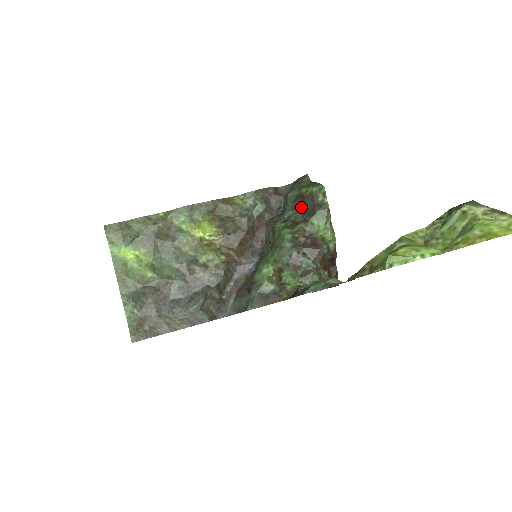
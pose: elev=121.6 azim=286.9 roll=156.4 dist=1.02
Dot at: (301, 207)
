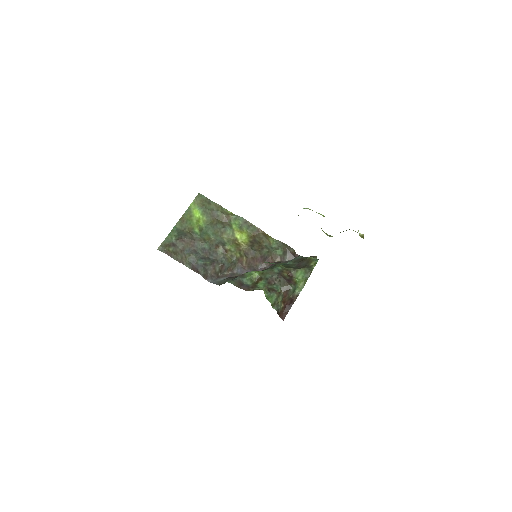
Dot at: (299, 263)
